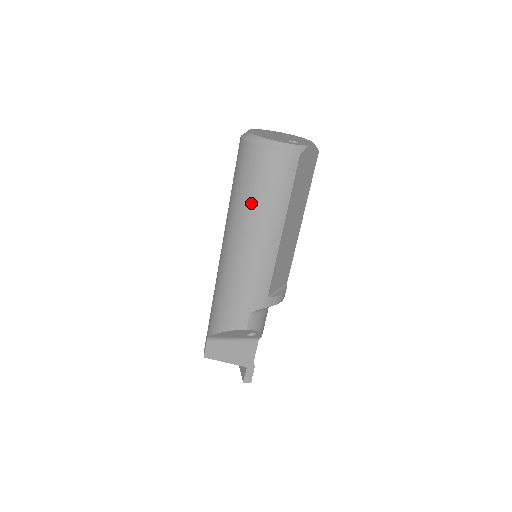
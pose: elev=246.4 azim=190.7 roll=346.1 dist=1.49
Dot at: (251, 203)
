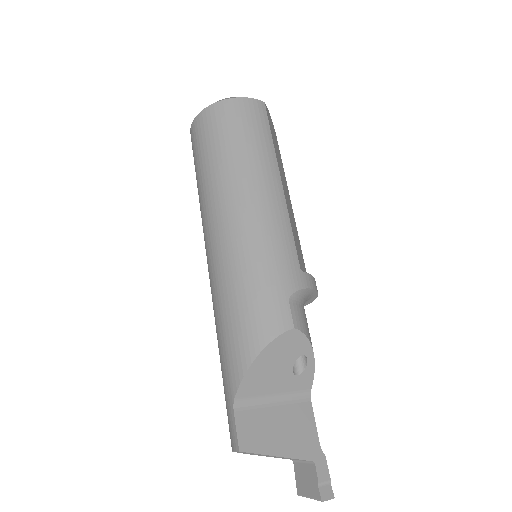
Dot at: (232, 156)
